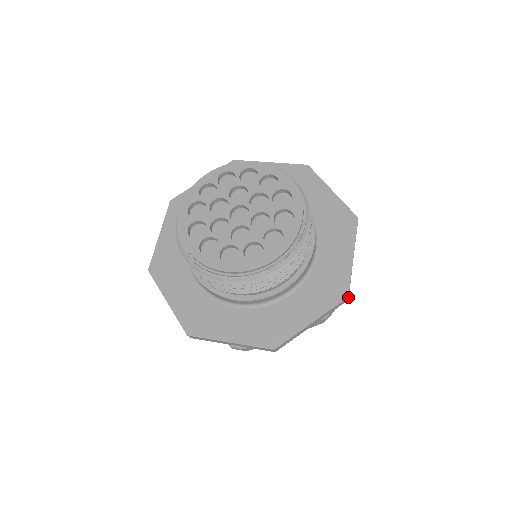
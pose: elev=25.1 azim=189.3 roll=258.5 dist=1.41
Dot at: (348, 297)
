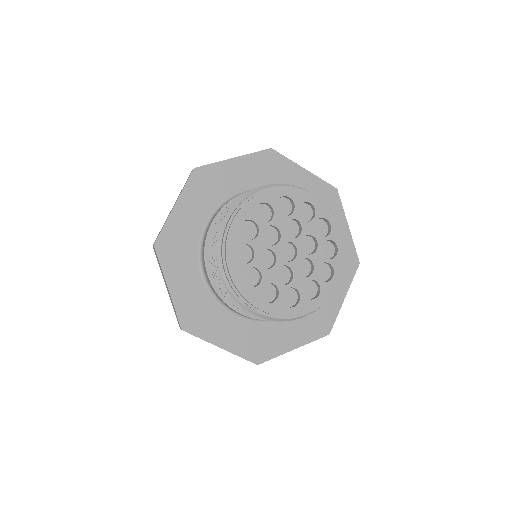
Dot at: (328, 333)
